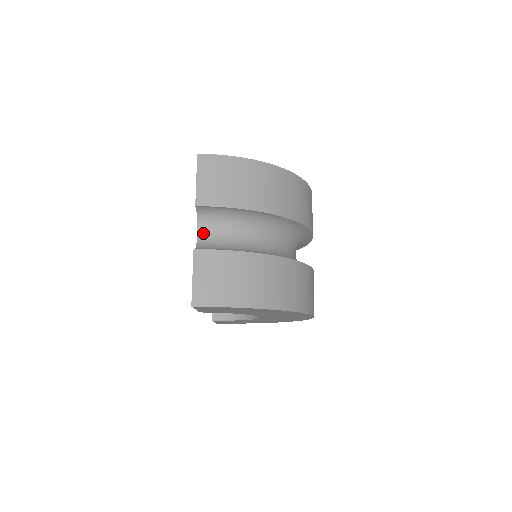
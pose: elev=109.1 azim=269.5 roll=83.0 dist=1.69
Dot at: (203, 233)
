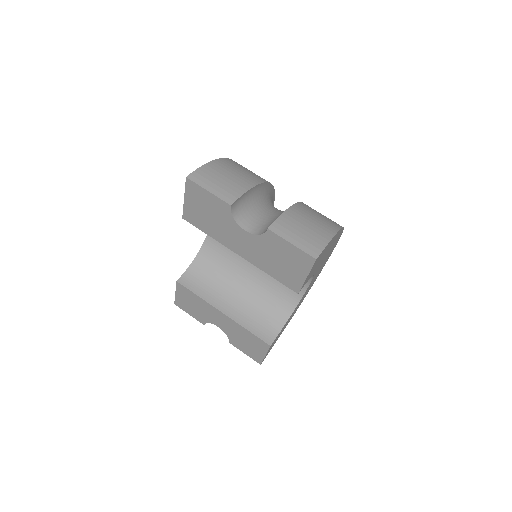
Dot at: (248, 227)
